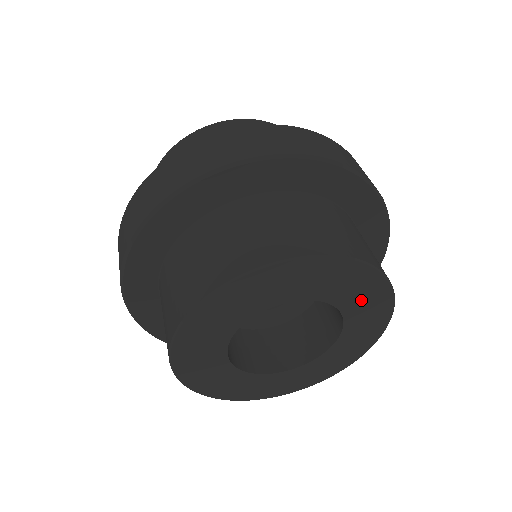
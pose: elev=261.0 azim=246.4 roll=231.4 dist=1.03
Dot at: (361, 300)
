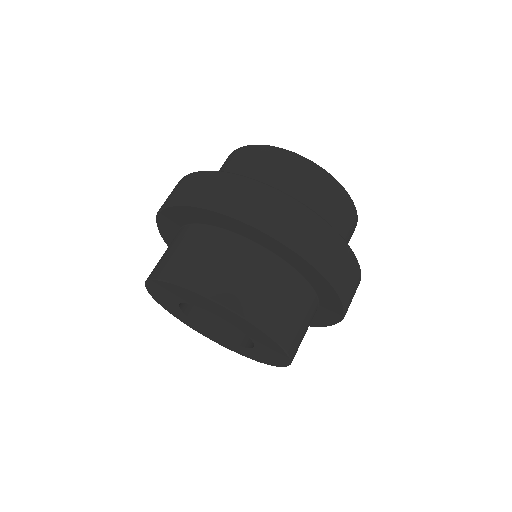
Dot at: (269, 351)
